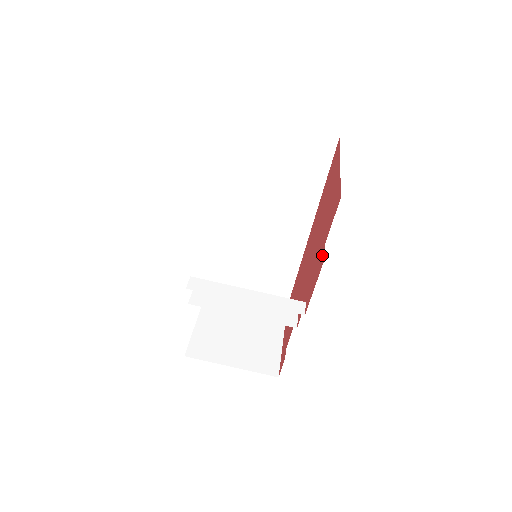
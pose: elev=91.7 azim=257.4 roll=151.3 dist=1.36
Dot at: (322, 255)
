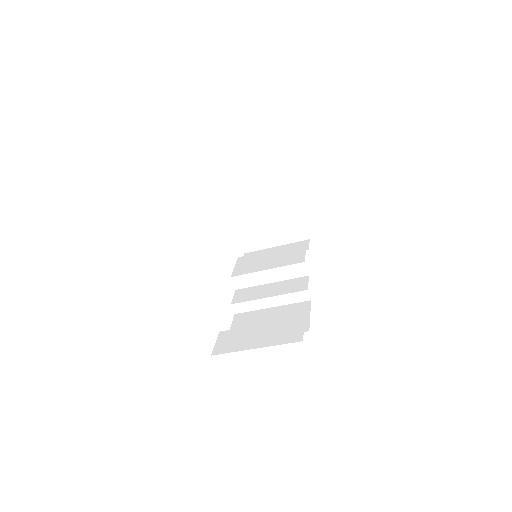
Dot at: occluded
